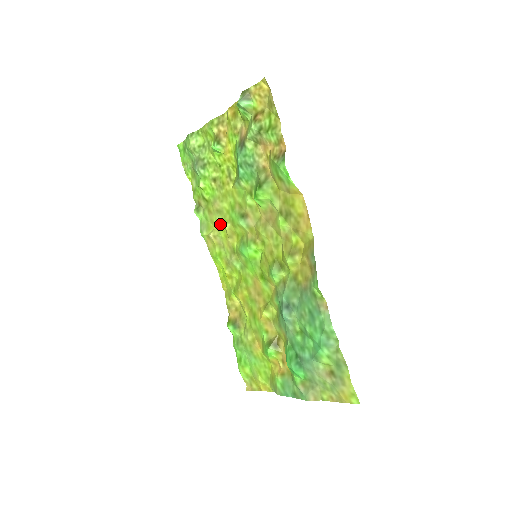
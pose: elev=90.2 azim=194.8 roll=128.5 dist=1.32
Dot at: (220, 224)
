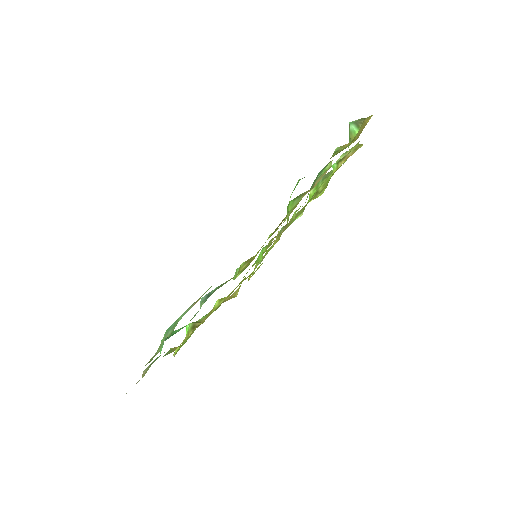
Dot at: occluded
